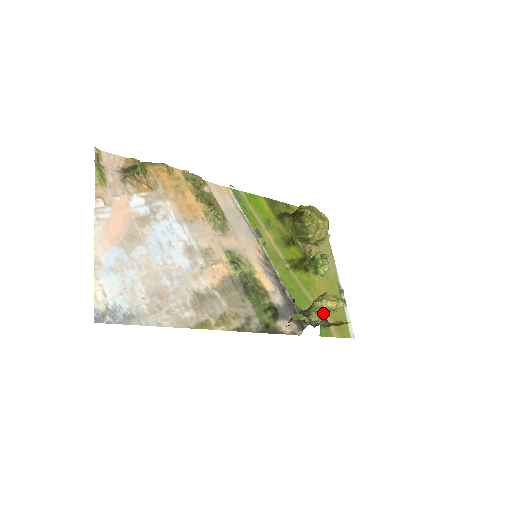
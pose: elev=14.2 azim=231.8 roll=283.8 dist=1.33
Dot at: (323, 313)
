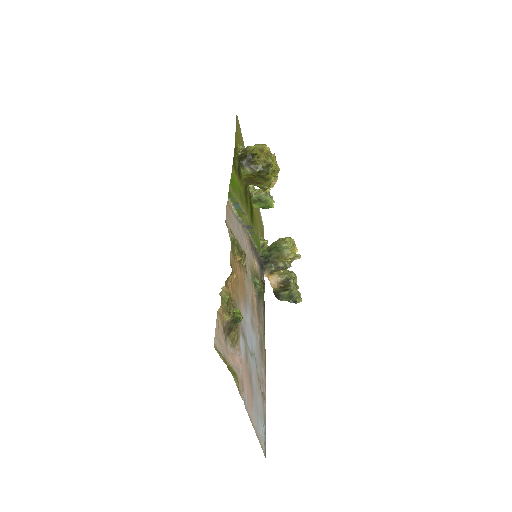
Dot at: occluded
